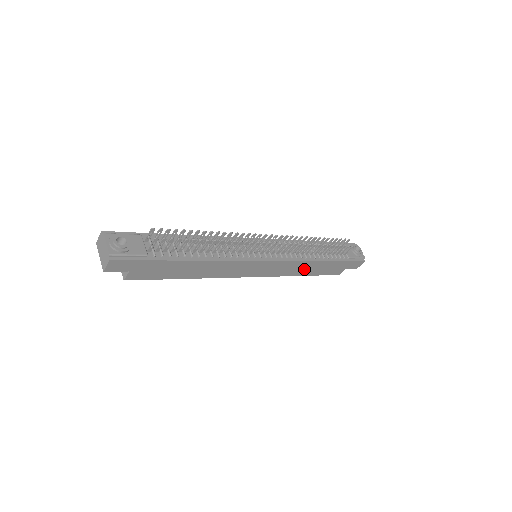
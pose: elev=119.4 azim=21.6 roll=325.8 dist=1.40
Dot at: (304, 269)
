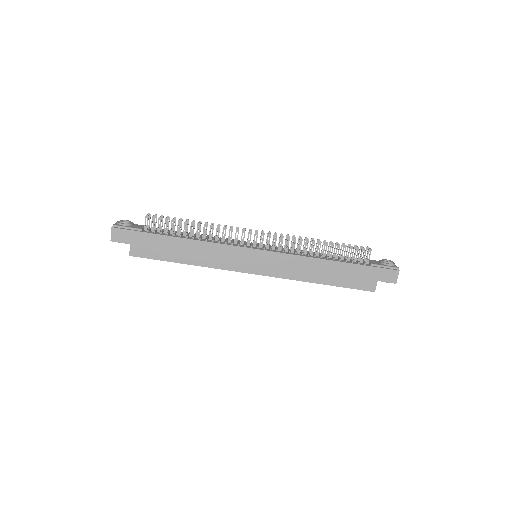
Dot at: (314, 272)
